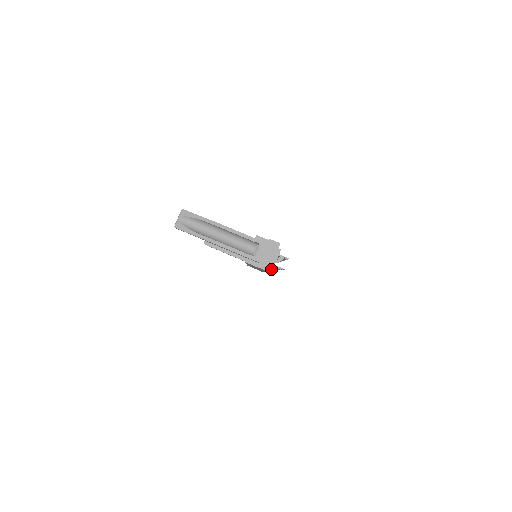
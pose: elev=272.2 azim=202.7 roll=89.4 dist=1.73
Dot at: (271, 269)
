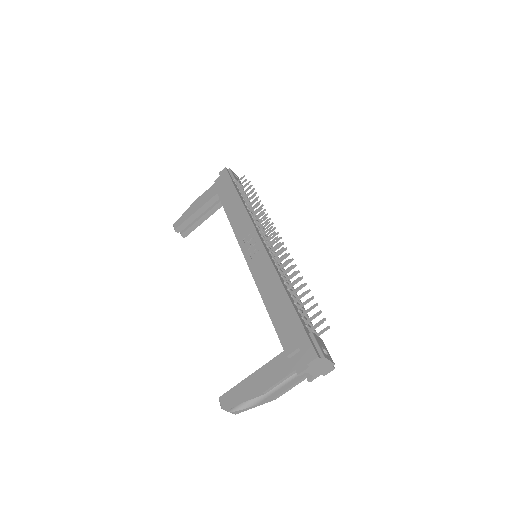
Dot at: occluded
